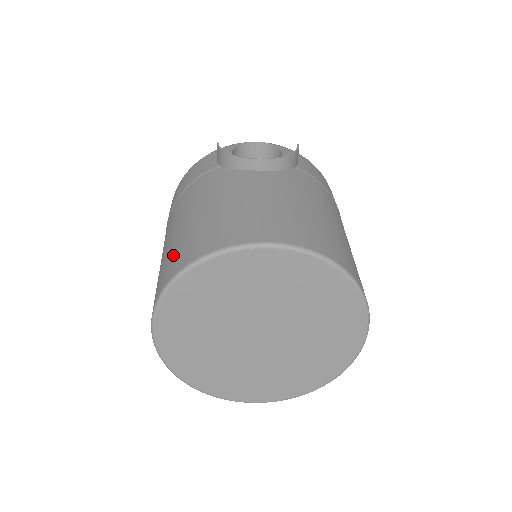
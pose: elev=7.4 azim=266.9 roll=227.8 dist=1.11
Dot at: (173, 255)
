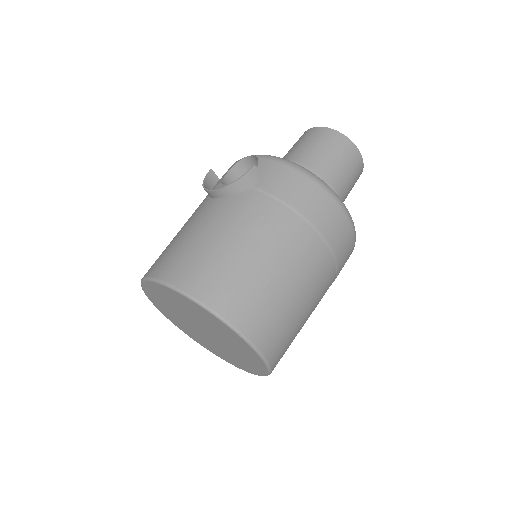
Dot at: occluded
